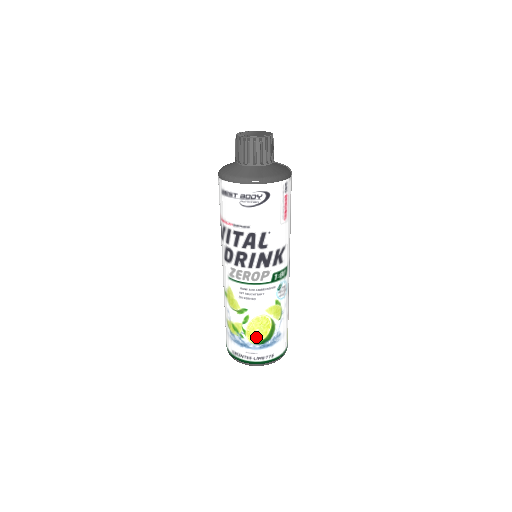
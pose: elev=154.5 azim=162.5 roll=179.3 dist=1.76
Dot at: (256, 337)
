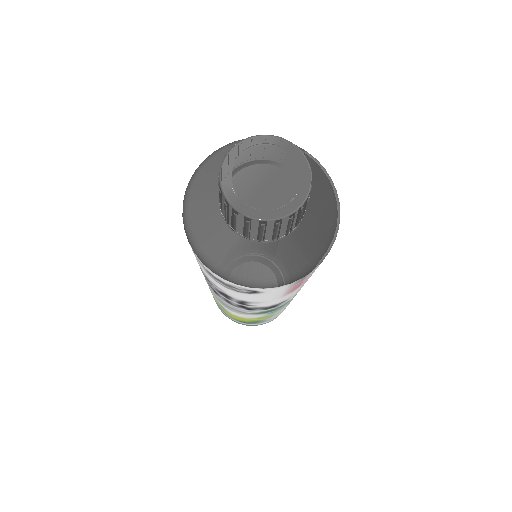
Dot at: (235, 318)
